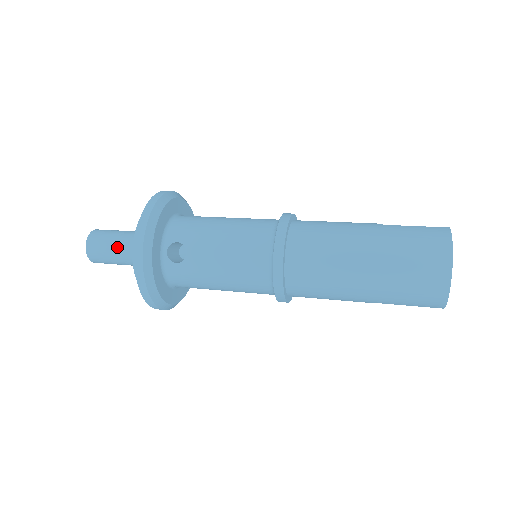
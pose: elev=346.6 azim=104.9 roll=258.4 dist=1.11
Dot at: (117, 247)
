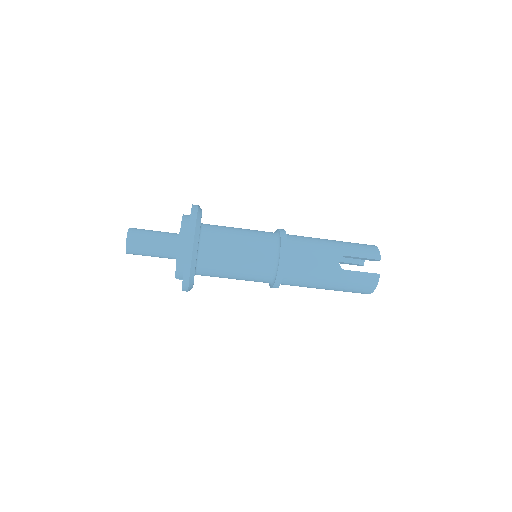
Dot at: occluded
